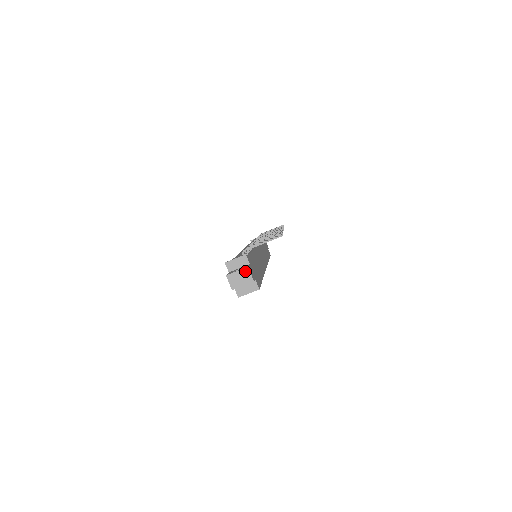
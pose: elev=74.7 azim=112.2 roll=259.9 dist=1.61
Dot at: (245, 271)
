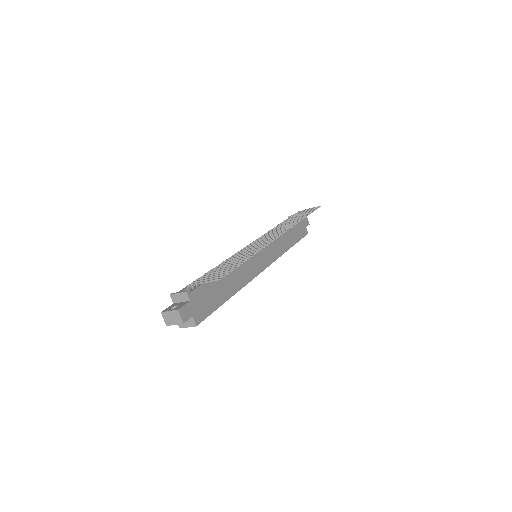
Dot at: (176, 313)
